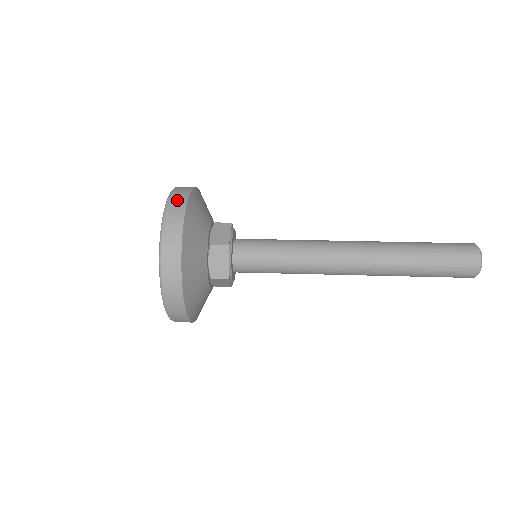
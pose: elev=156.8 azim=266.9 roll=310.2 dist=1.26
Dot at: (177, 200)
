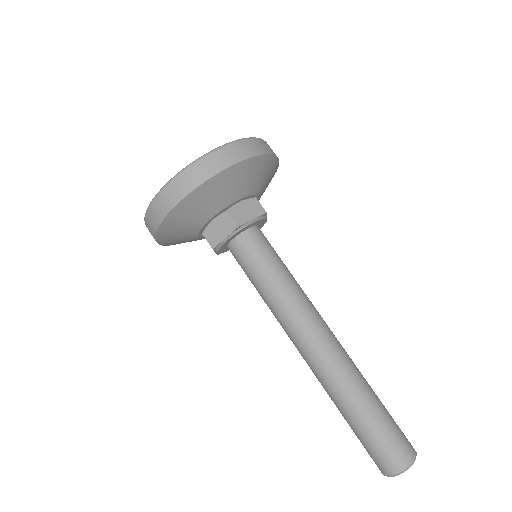
Dot at: (167, 198)
